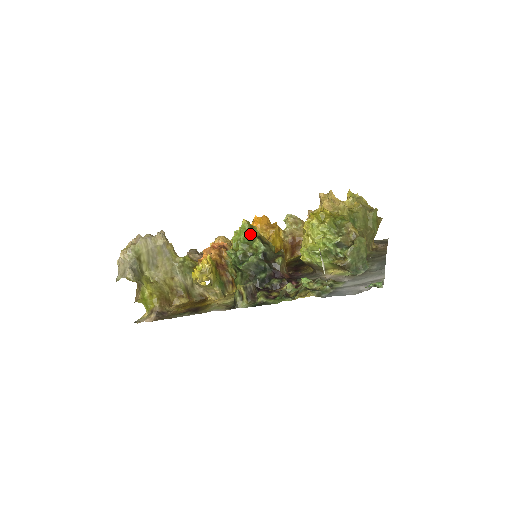
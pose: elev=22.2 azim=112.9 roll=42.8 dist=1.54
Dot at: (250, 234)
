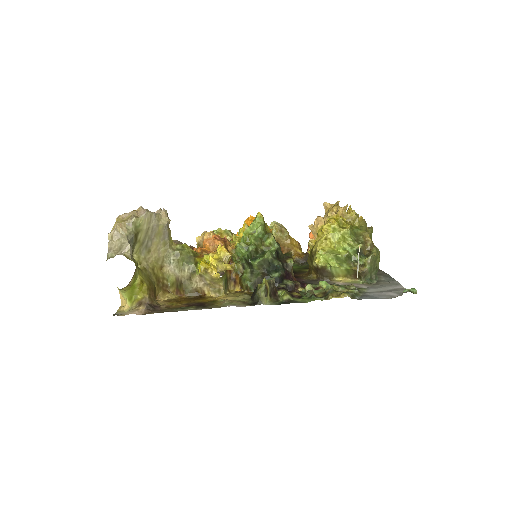
Dot at: (265, 229)
